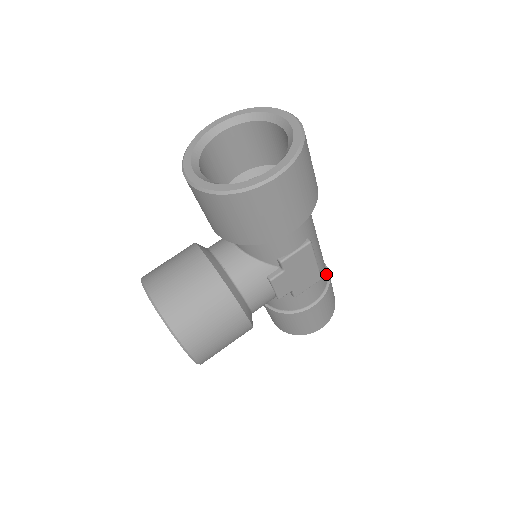
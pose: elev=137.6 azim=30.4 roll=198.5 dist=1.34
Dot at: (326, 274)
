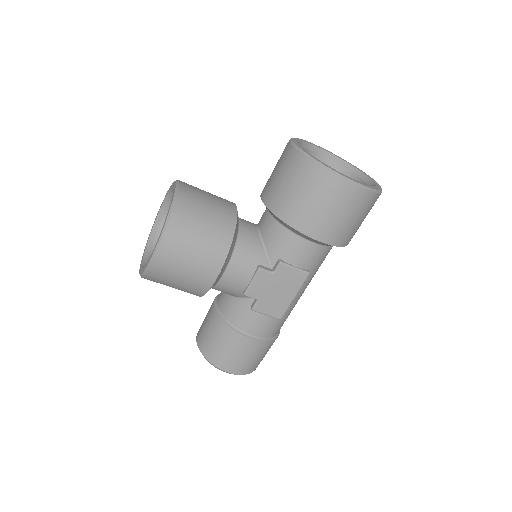
Dot at: occluded
